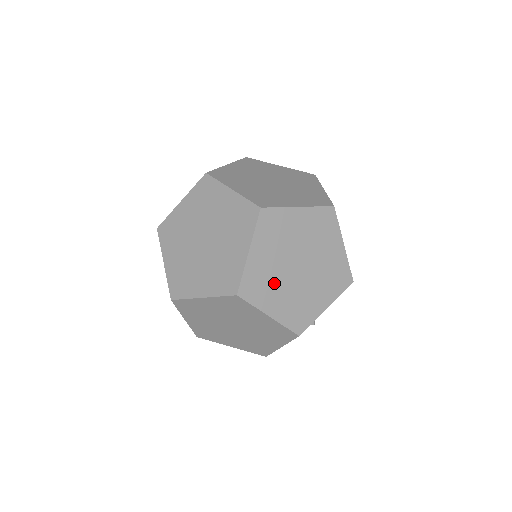
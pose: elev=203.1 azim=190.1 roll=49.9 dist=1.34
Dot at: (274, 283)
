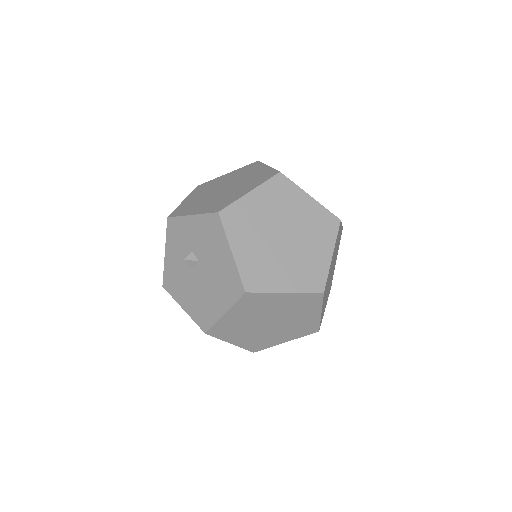
Dot at: (326, 298)
